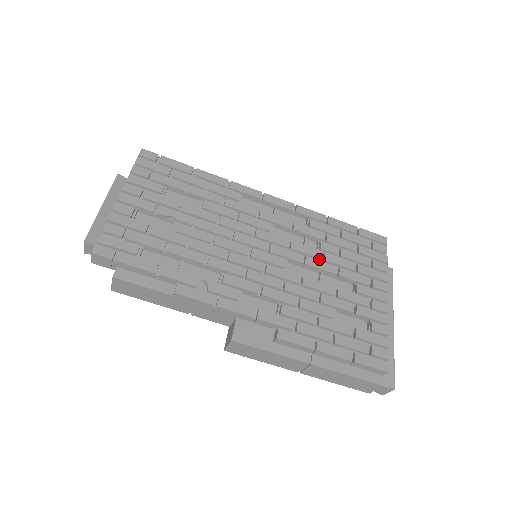
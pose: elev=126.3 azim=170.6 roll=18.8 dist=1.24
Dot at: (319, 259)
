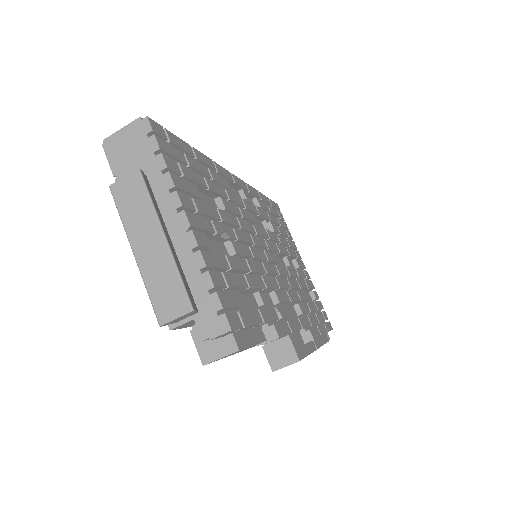
Dot at: (278, 243)
